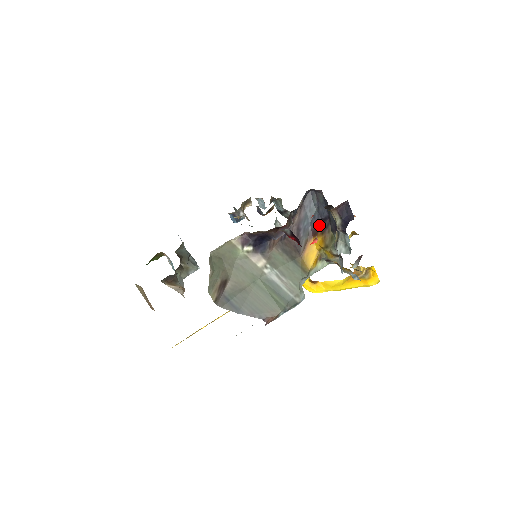
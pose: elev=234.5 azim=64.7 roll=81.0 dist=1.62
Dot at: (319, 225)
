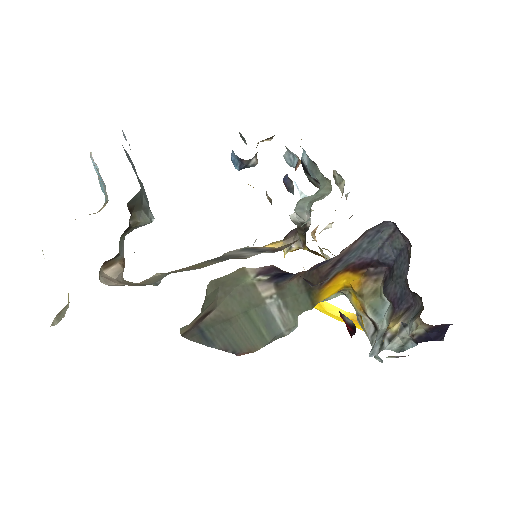
Dot at: (368, 264)
